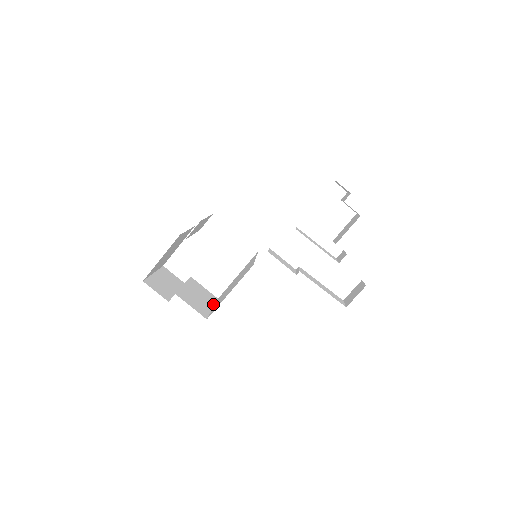
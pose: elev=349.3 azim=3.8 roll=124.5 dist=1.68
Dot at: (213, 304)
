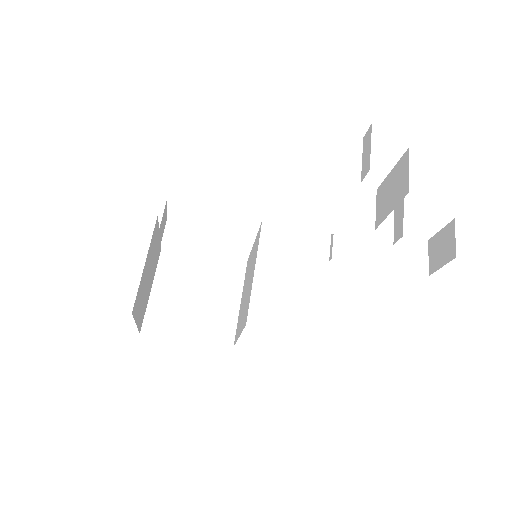
Dot at: (240, 289)
